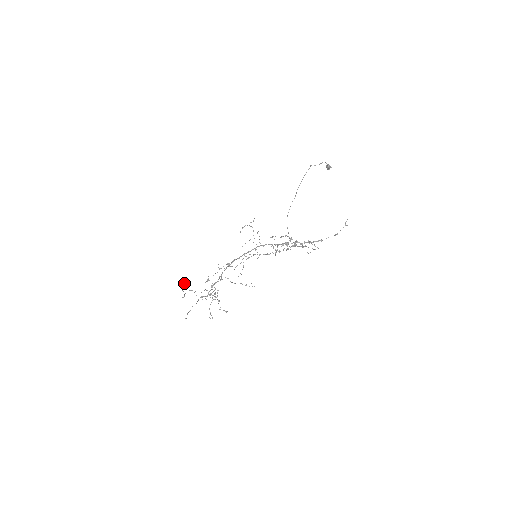
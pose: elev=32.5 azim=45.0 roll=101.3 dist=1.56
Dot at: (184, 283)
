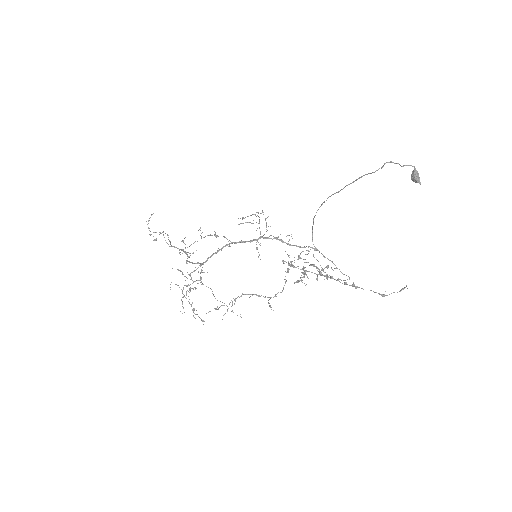
Dot at: occluded
